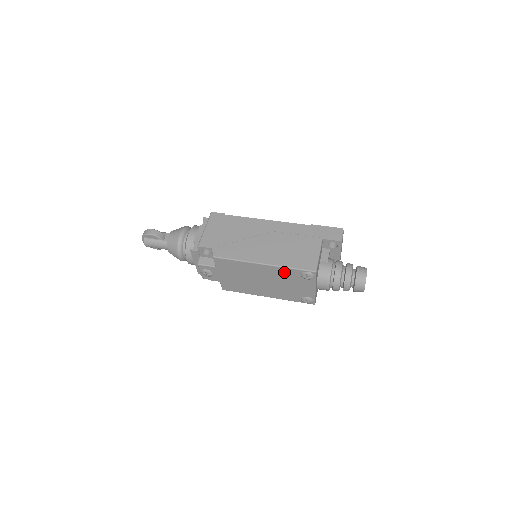
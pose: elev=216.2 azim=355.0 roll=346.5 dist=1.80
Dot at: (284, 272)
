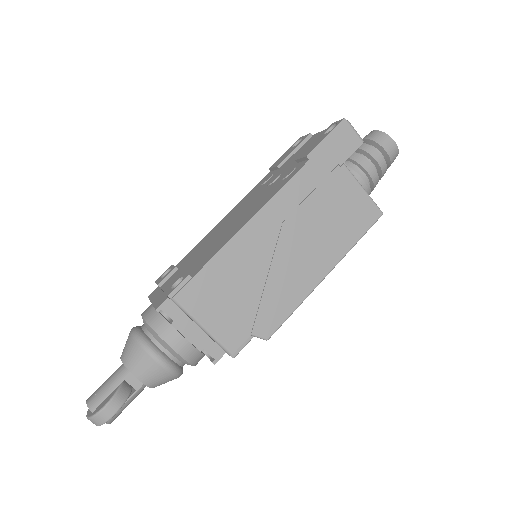
Dot at: occluded
